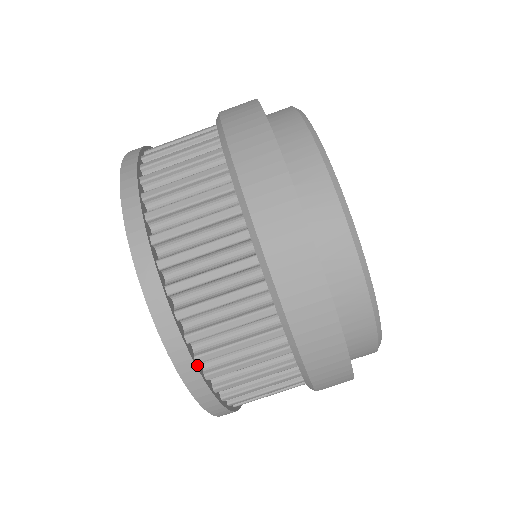
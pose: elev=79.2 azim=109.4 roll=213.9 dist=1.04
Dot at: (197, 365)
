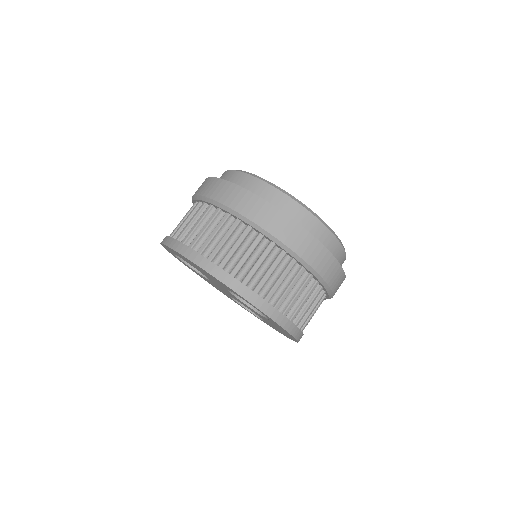
Dot at: (210, 261)
